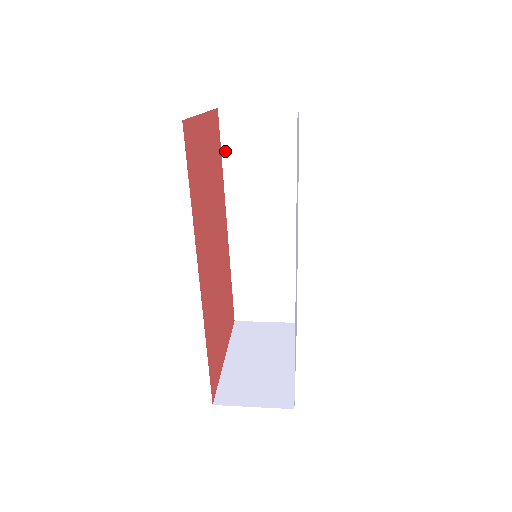
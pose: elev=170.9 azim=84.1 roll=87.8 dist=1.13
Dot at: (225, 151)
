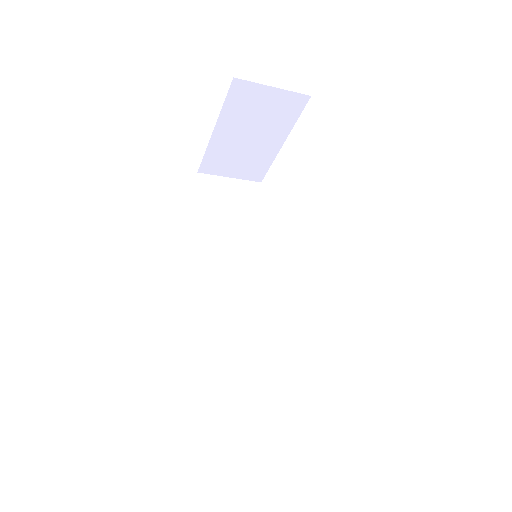
Dot at: (201, 206)
